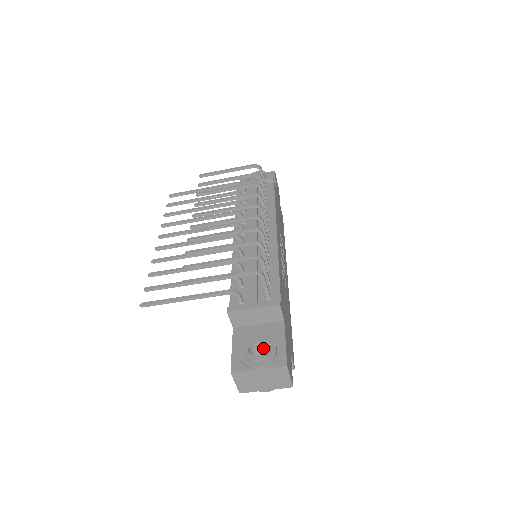
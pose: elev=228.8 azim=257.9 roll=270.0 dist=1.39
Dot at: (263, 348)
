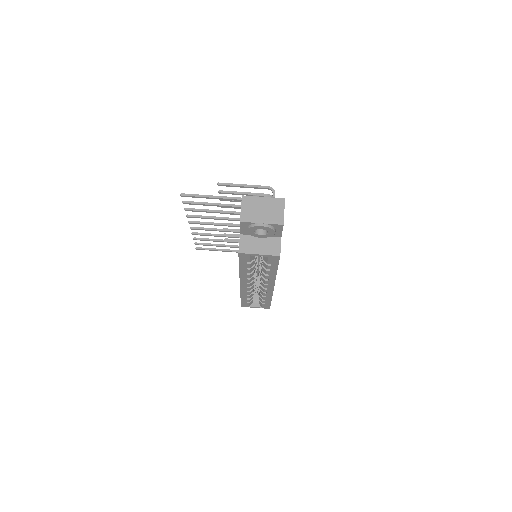
Dot at: occluded
